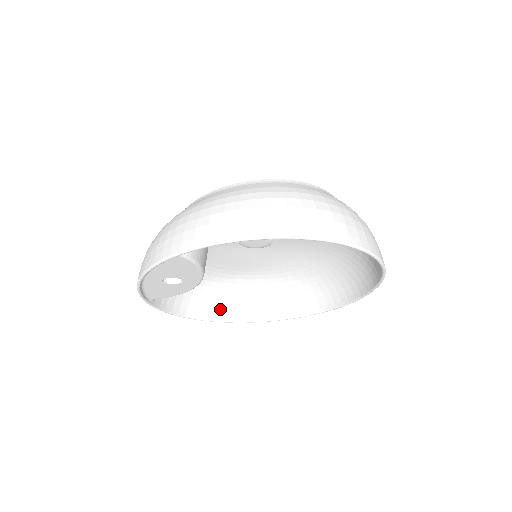
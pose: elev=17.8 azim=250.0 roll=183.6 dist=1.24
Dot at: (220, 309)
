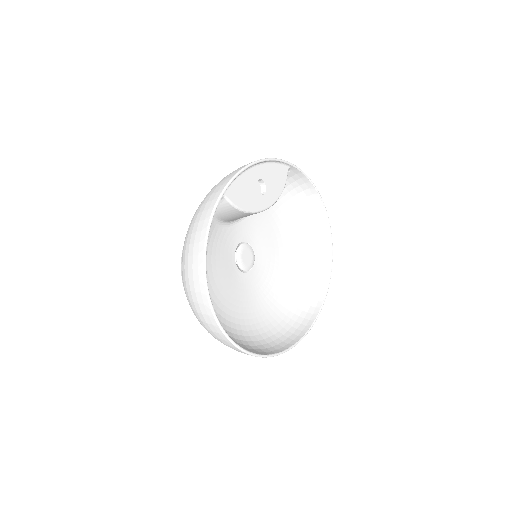
Dot at: occluded
